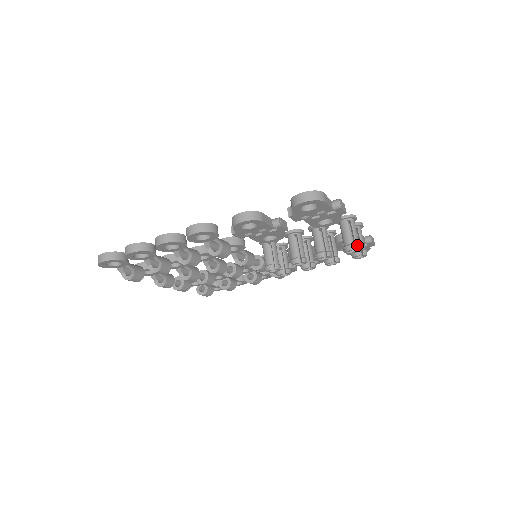
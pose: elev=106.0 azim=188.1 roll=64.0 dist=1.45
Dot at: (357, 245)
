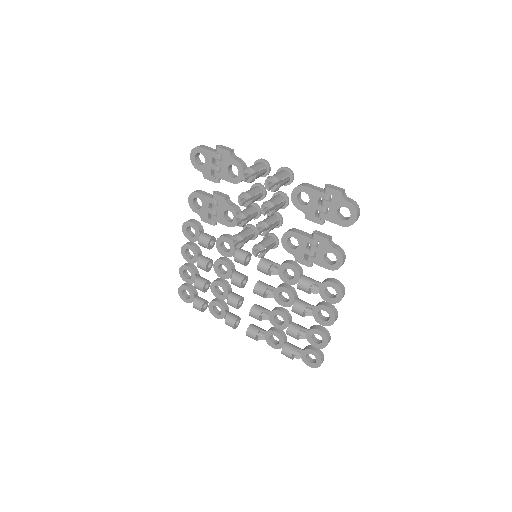
Dot at: (245, 168)
